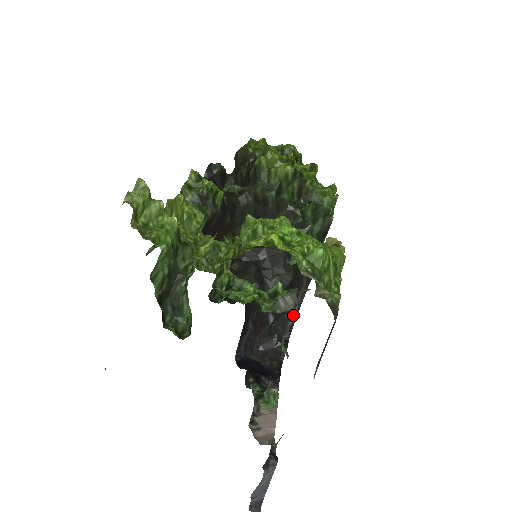
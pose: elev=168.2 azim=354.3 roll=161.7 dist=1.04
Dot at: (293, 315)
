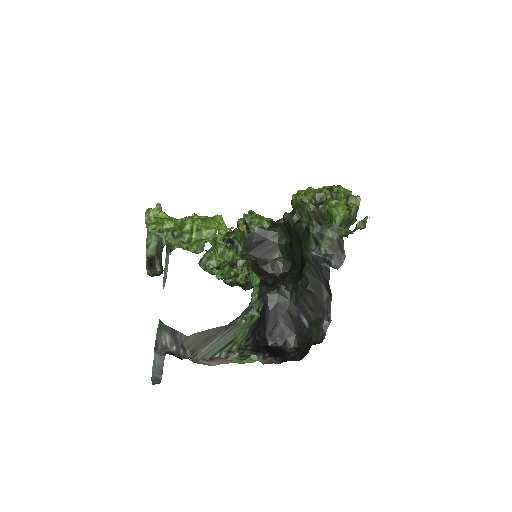
Dot at: (325, 321)
